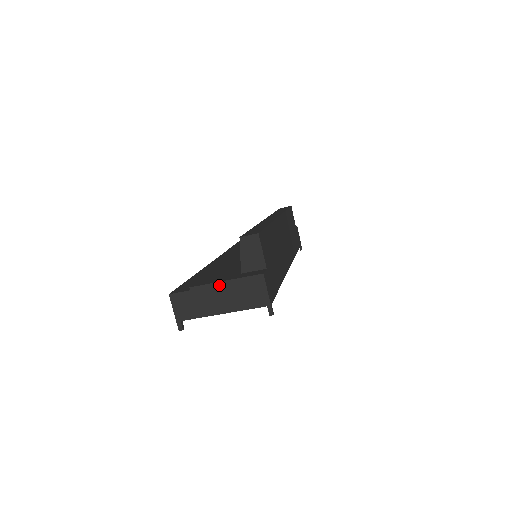
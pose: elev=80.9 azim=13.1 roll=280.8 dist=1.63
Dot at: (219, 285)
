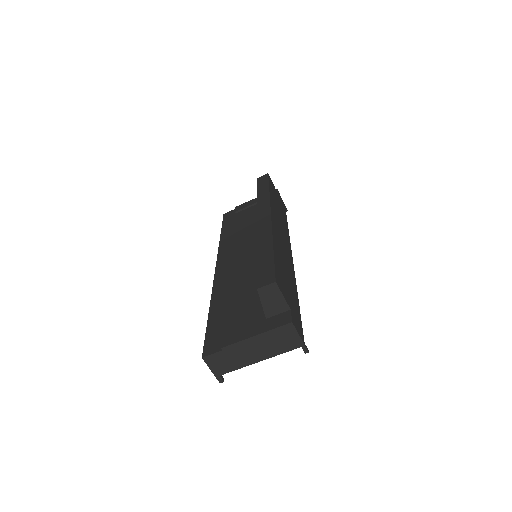
Dot at: (250, 340)
